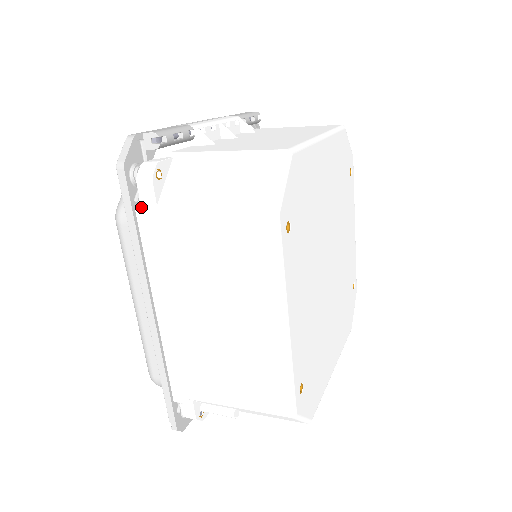
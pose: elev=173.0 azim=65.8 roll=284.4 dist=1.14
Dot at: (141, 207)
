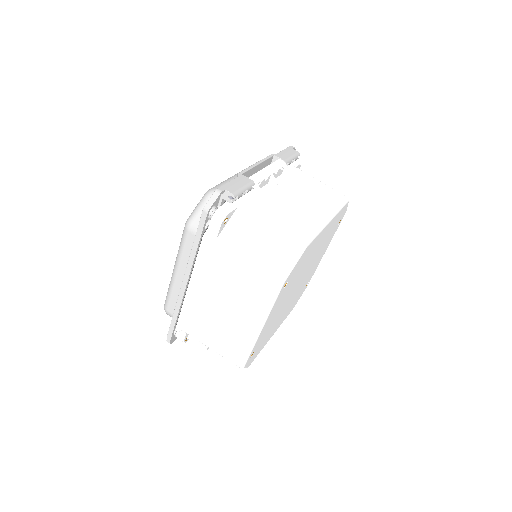
Dot at: (207, 235)
